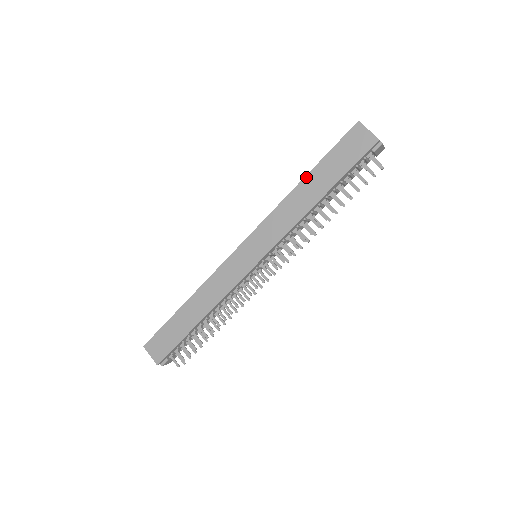
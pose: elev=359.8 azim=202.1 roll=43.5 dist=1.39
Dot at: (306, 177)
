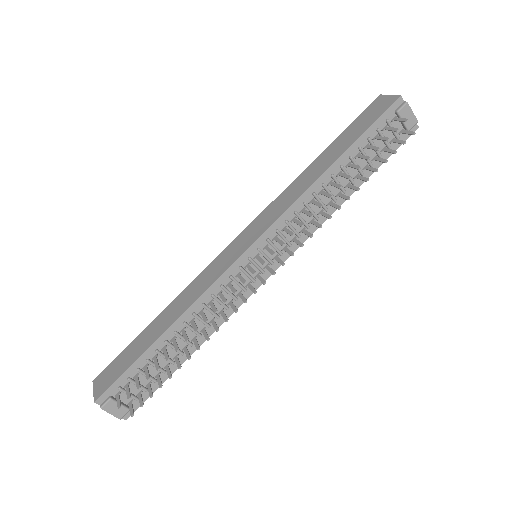
Dot at: (320, 155)
